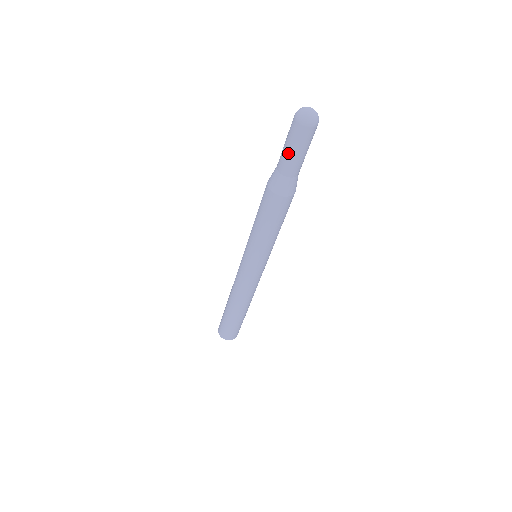
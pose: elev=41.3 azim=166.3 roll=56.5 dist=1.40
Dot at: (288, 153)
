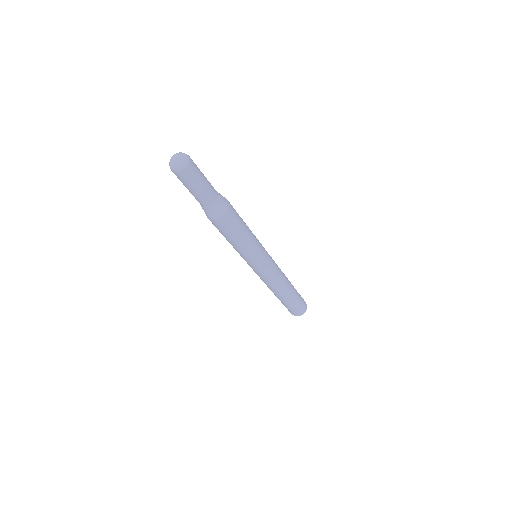
Dot at: occluded
